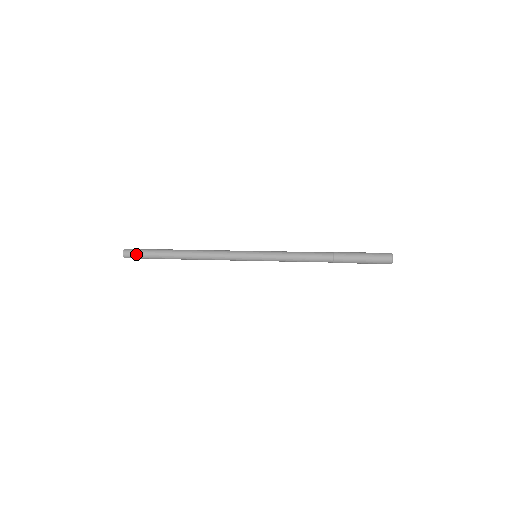
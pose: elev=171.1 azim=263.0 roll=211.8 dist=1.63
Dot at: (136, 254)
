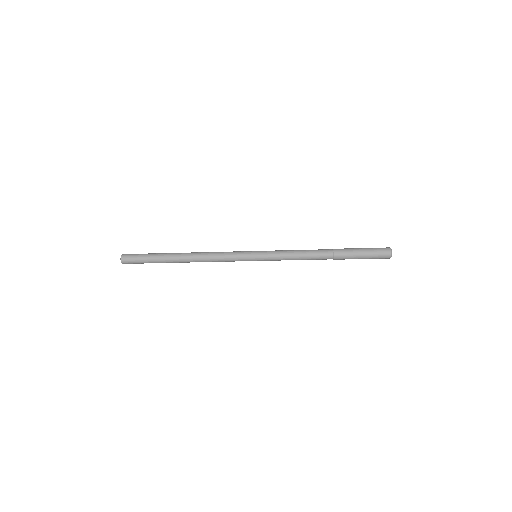
Dot at: (134, 259)
